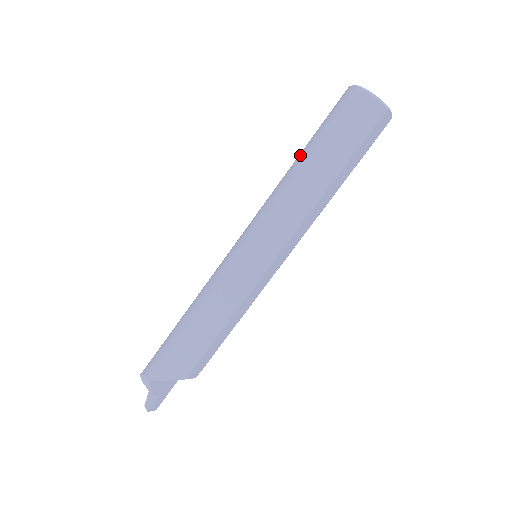
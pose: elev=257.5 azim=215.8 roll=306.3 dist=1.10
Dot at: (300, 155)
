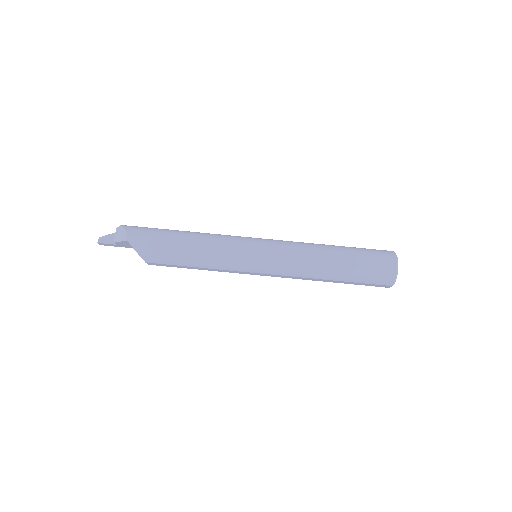
Dot at: (338, 249)
